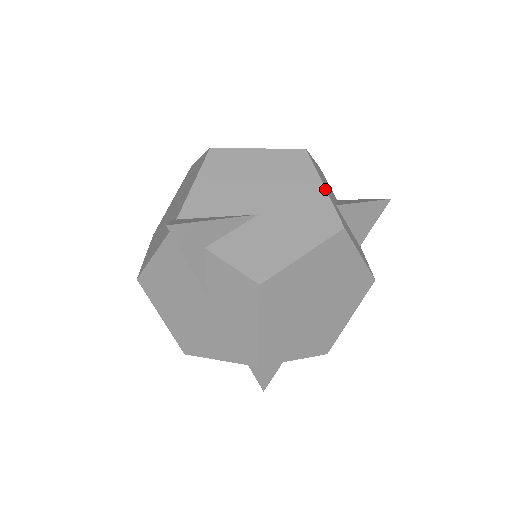
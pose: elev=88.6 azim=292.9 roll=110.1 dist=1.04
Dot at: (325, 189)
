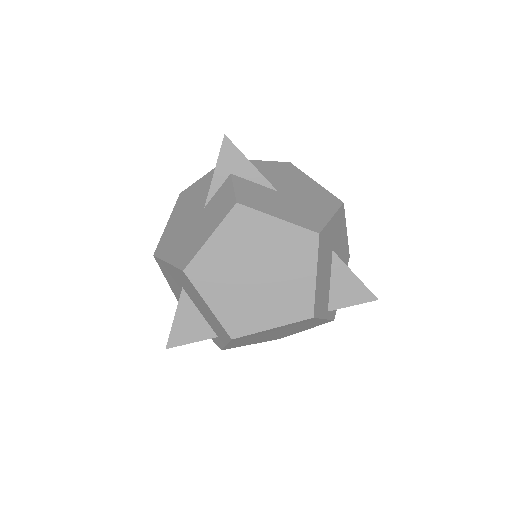
Dot at: (331, 218)
